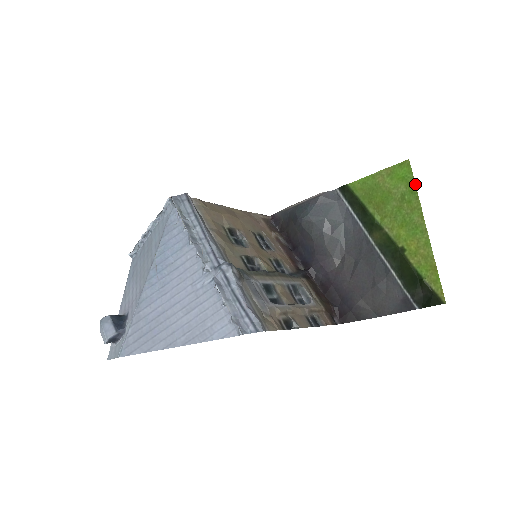
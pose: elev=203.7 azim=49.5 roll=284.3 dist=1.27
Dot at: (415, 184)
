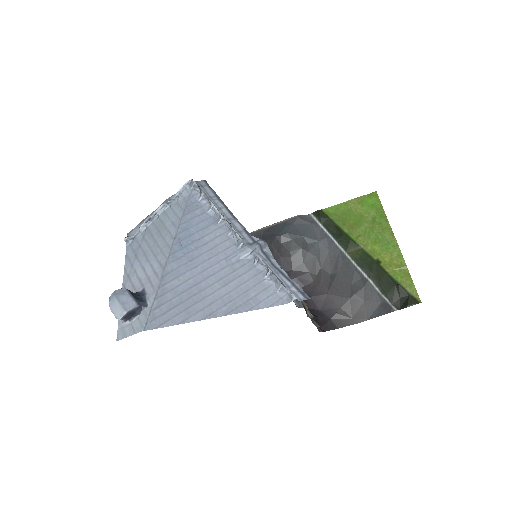
Dot at: occluded
